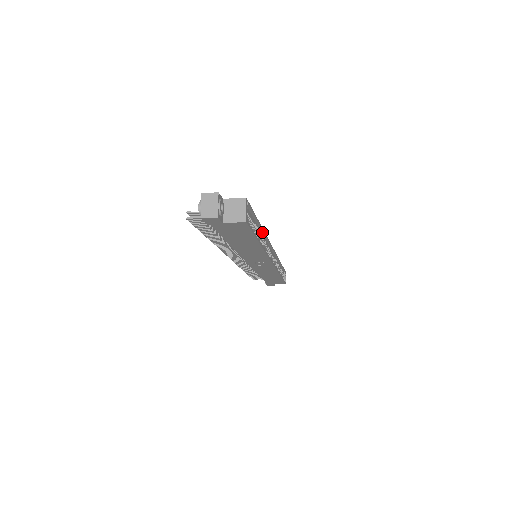
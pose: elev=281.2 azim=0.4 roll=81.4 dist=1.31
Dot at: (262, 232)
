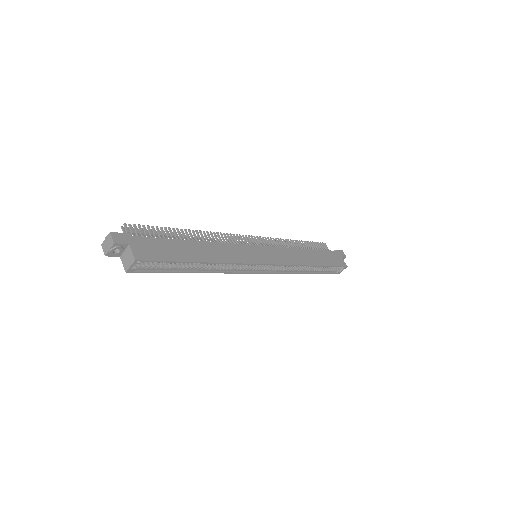
Dot at: (217, 262)
